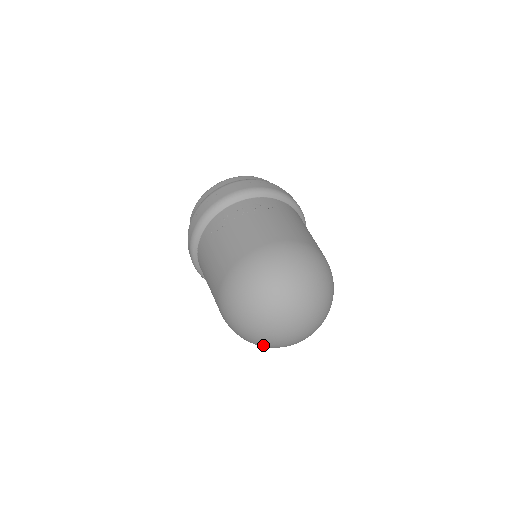
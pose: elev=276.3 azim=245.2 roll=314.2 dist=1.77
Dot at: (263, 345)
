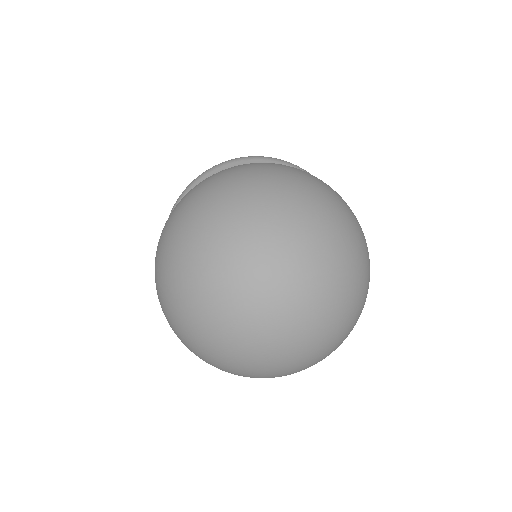
Dot at: (205, 340)
